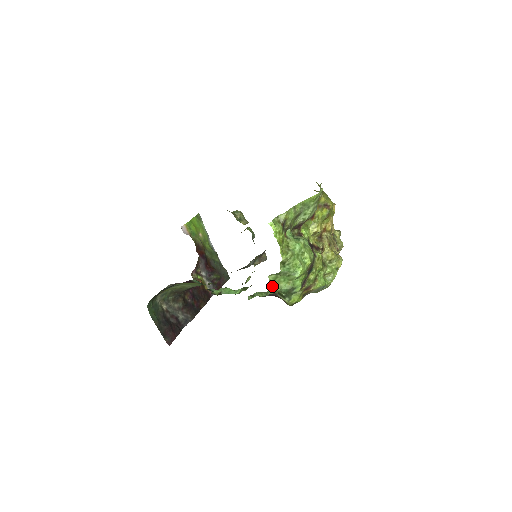
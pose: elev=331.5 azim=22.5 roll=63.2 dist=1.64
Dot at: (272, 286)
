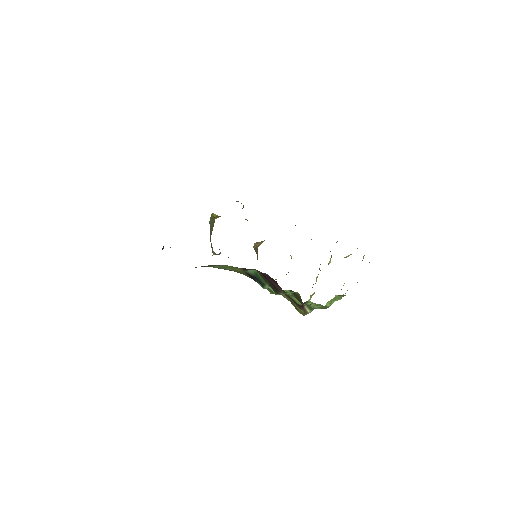
Dot at: (328, 302)
